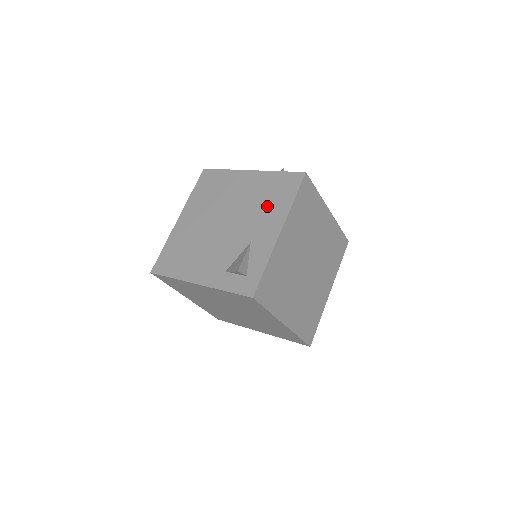
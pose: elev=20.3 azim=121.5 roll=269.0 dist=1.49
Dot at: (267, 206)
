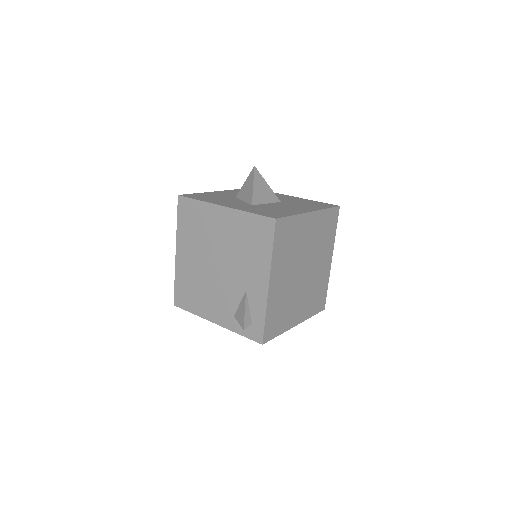
Dot at: (250, 254)
